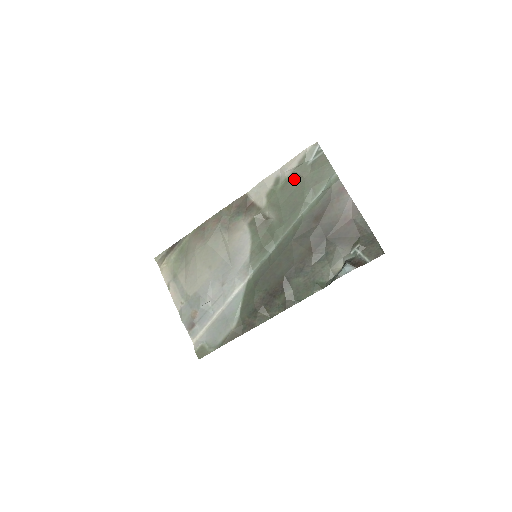
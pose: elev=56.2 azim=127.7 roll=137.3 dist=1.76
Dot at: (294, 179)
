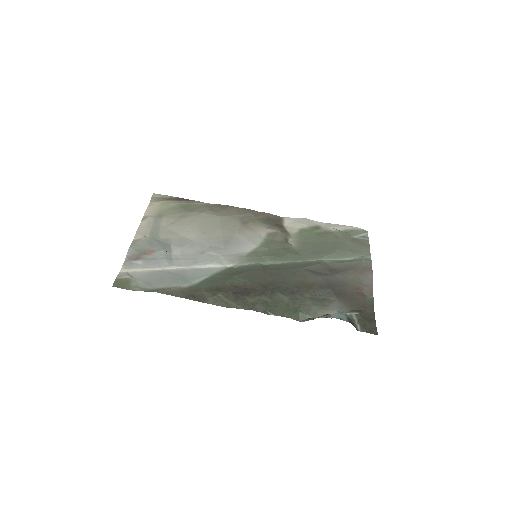
Dot at: (334, 235)
